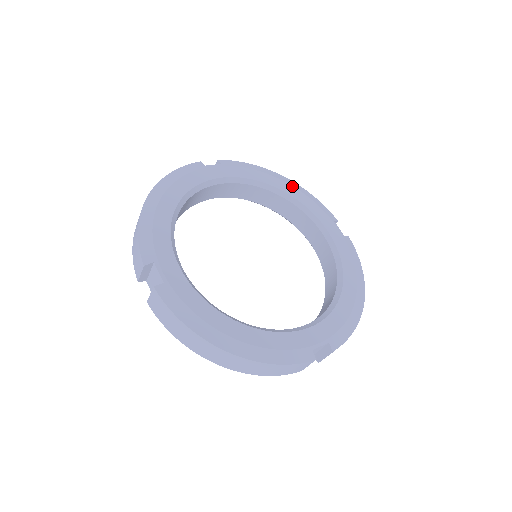
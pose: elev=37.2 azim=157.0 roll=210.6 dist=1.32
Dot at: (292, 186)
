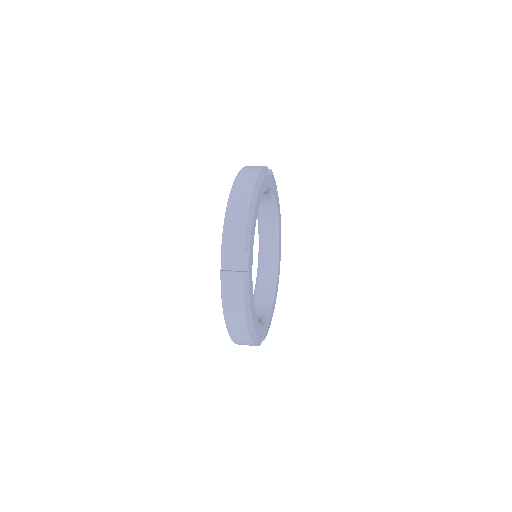
Dot at: occluded
